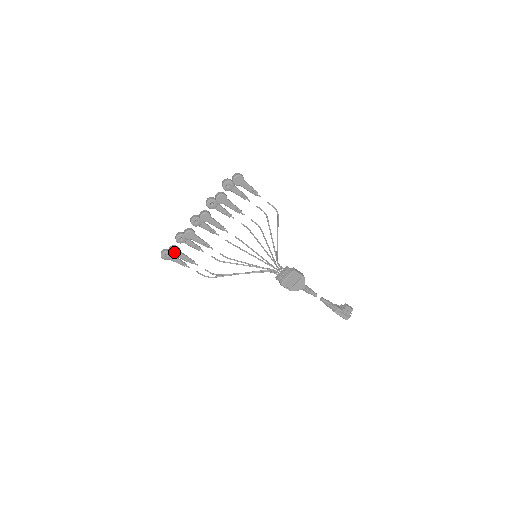
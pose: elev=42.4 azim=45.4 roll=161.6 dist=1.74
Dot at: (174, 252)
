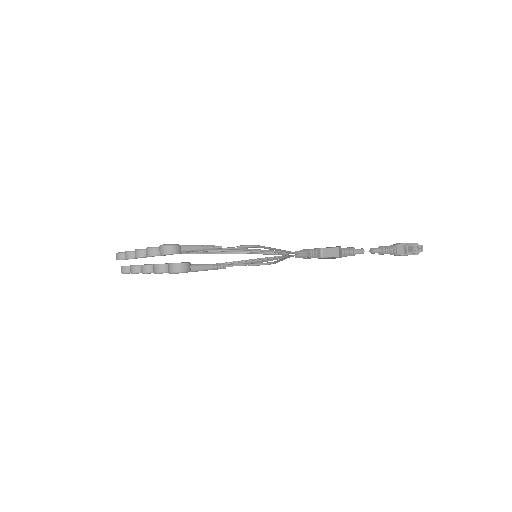
Dot at: (129, 273)
